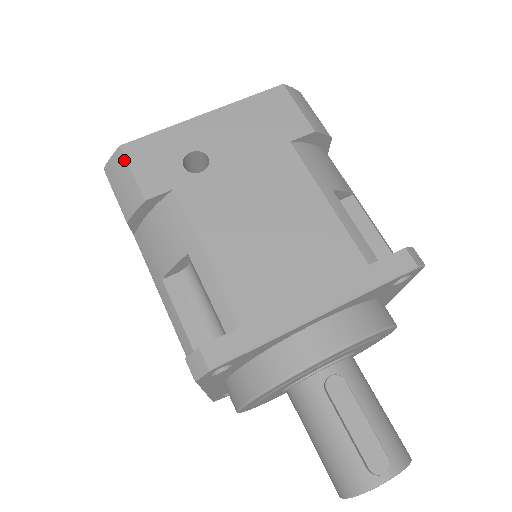
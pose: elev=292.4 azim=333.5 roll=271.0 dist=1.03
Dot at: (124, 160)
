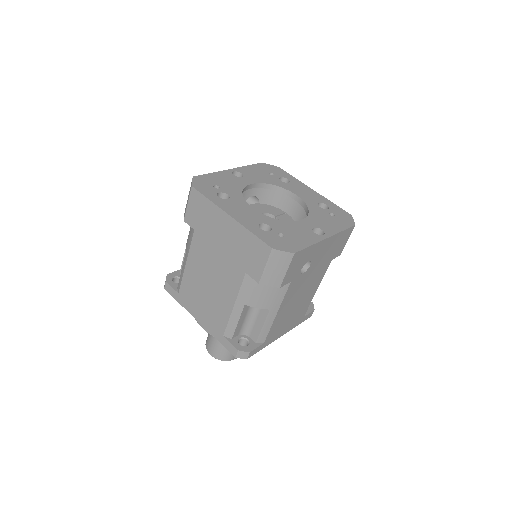
Dot at: (289, 262)
